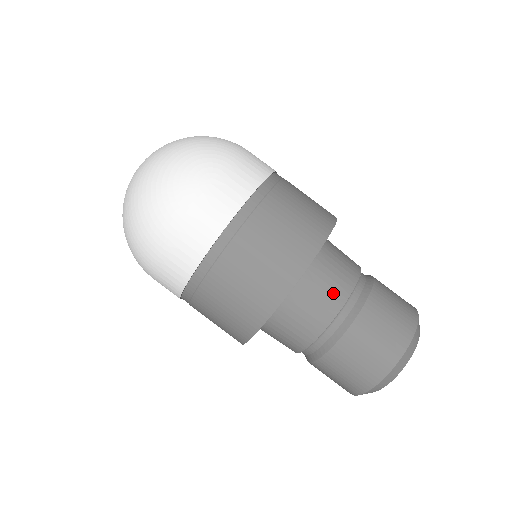
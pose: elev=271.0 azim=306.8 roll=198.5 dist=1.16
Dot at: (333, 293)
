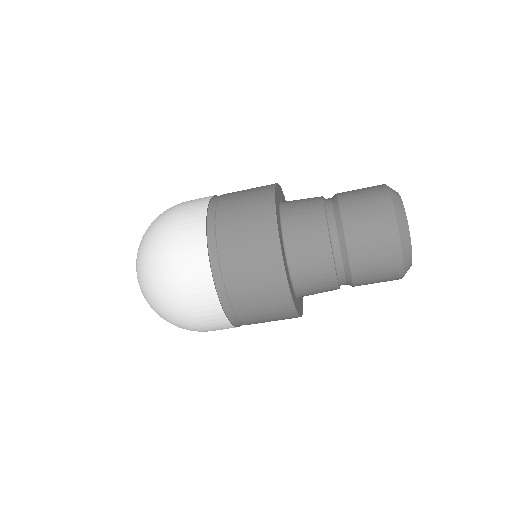
Dot at: (321, 266)
